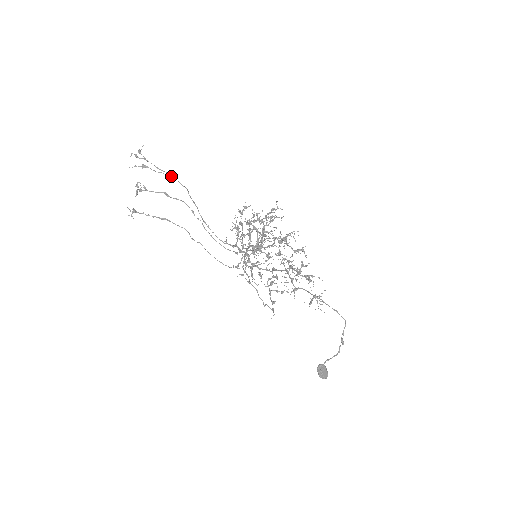
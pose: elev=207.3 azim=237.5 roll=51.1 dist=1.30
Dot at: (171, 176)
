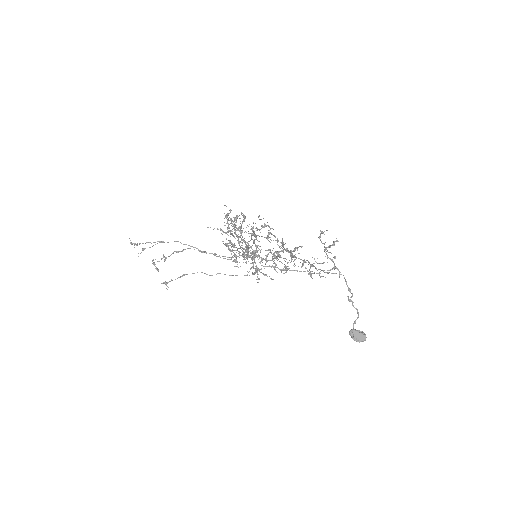
Dot at: (161, 242)
